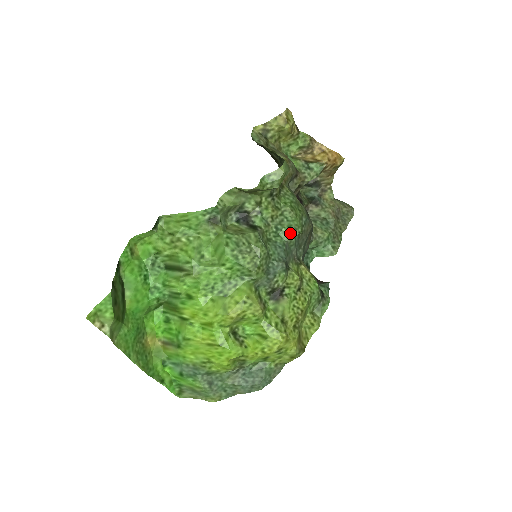
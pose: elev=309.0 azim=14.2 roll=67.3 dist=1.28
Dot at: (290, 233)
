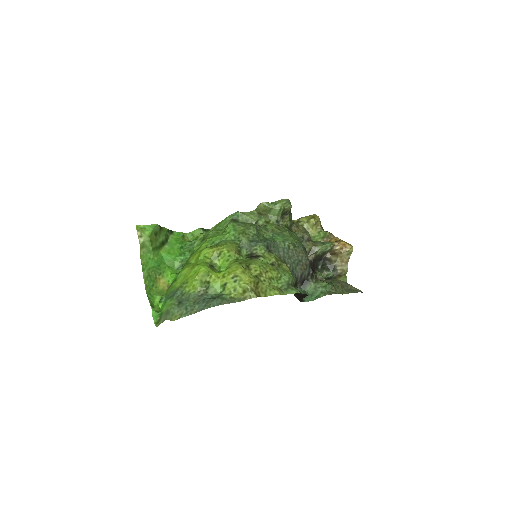
Dot at: (281, 240)
